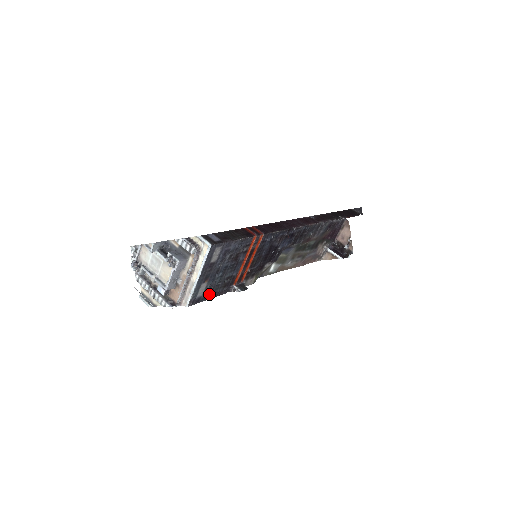
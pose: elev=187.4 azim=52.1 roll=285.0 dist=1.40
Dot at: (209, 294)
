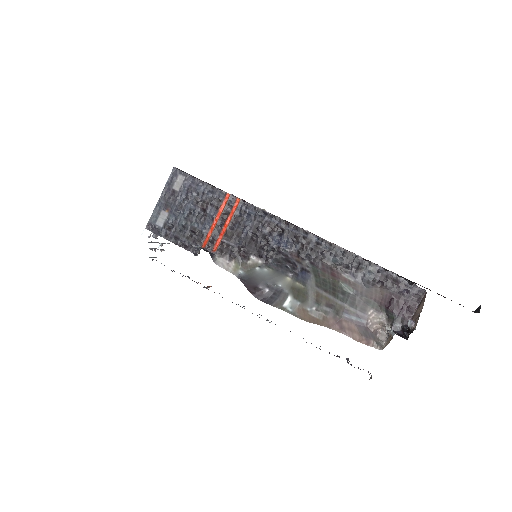
Dot at: (171, 234)
